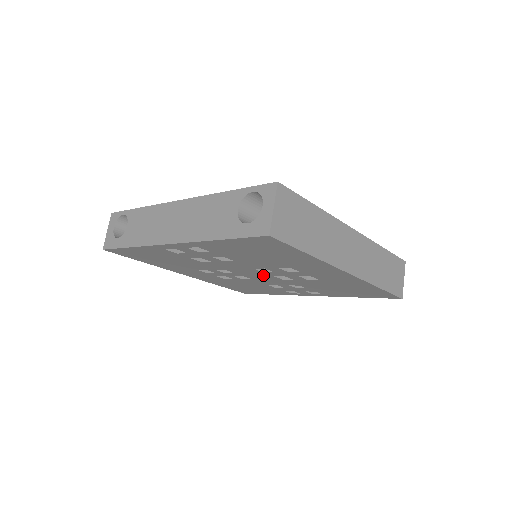
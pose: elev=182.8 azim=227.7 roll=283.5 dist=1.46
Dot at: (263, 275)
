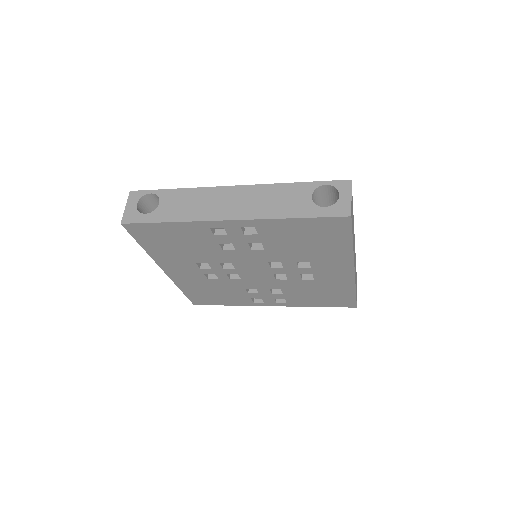
Dot at: (263, 273)
